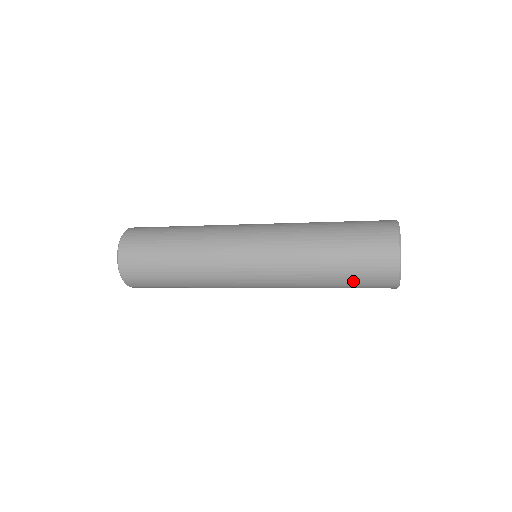
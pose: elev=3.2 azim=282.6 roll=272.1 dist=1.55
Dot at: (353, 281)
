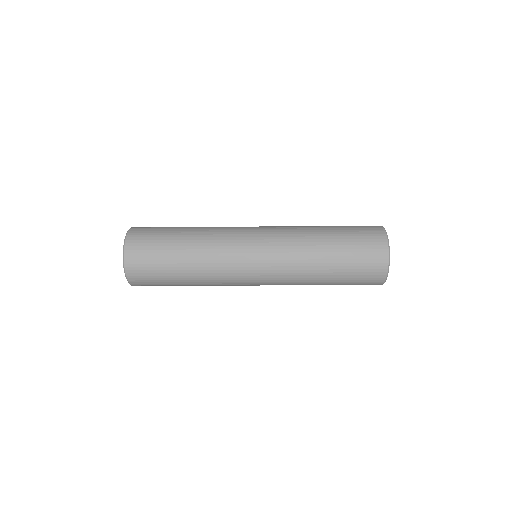
Dot at: (349, 257)
